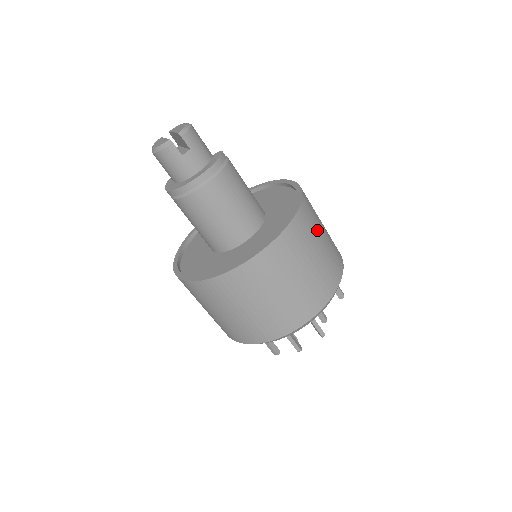
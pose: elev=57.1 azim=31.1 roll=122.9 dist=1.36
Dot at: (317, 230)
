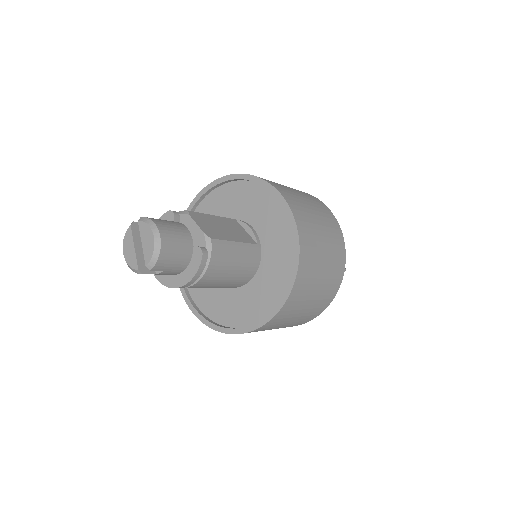
Dot at: (310, 292)
